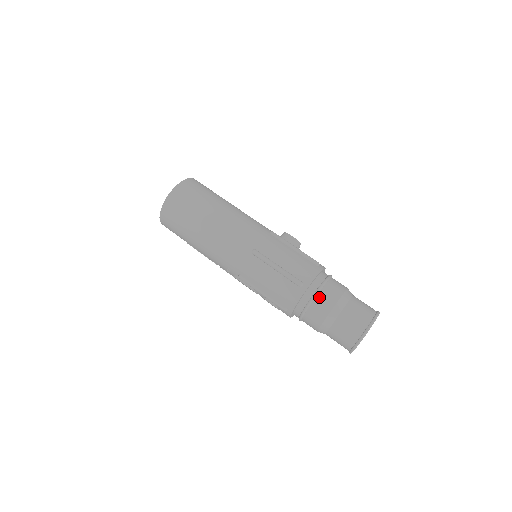
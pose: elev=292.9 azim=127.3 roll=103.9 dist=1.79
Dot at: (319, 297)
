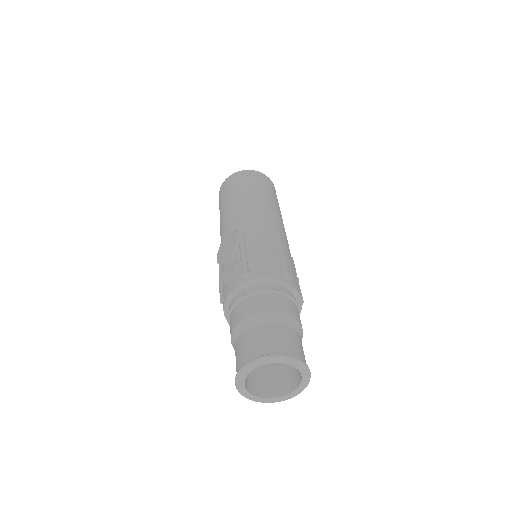
Dot at: (287, 299)
